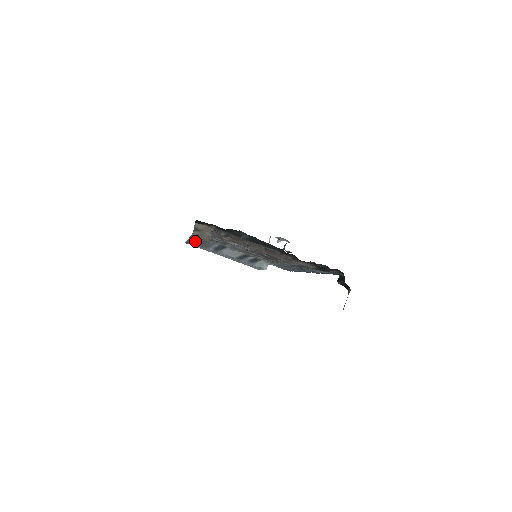
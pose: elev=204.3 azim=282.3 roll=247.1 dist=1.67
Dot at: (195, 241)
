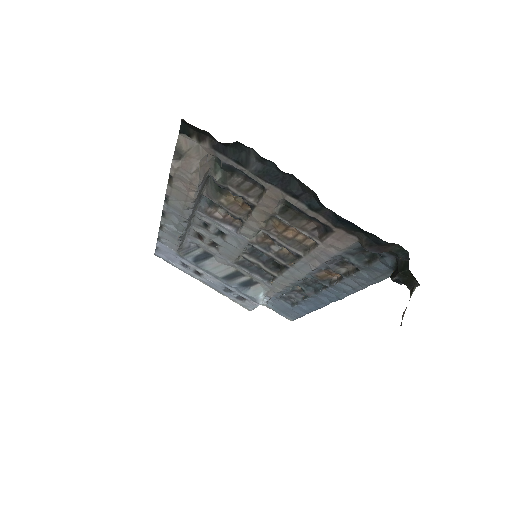
Dot at: (170, 226)
